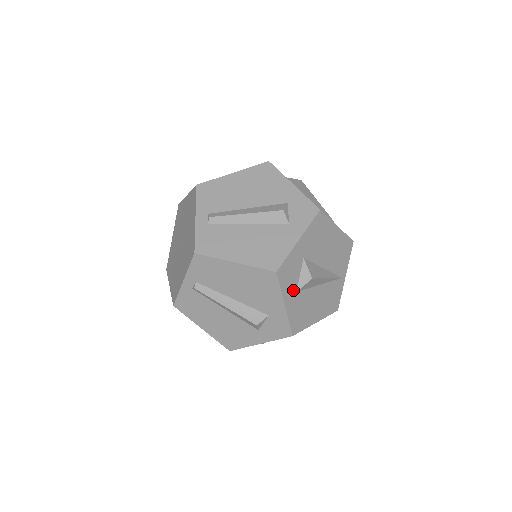
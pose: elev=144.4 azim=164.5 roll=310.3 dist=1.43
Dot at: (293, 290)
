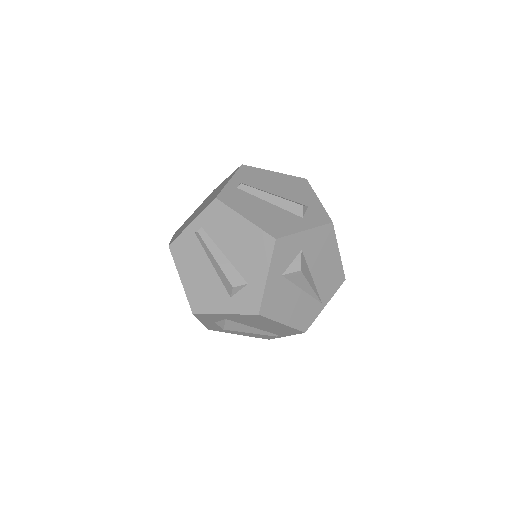
Dot at: (280, 271)
